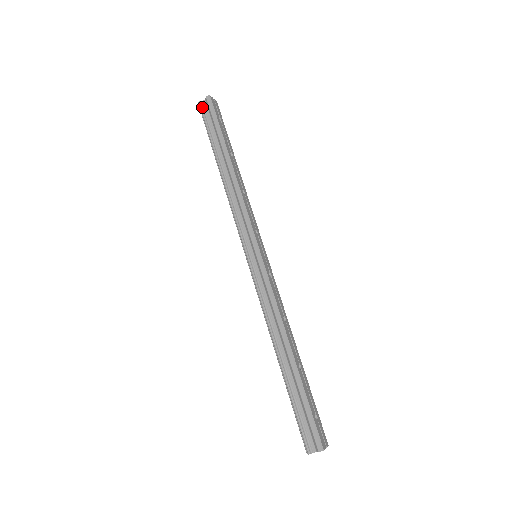
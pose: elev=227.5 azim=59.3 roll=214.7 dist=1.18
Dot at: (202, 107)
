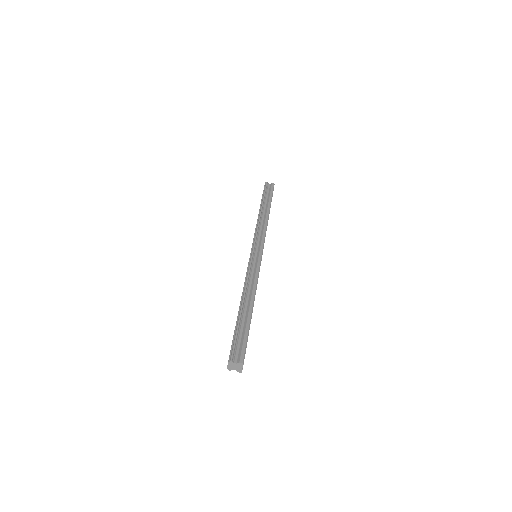
Dot at: (267, 185)
